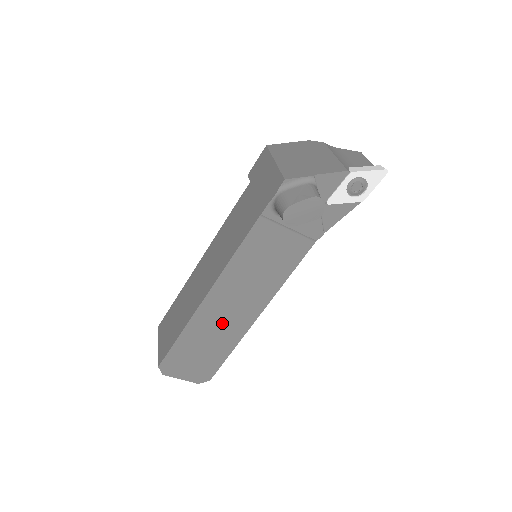
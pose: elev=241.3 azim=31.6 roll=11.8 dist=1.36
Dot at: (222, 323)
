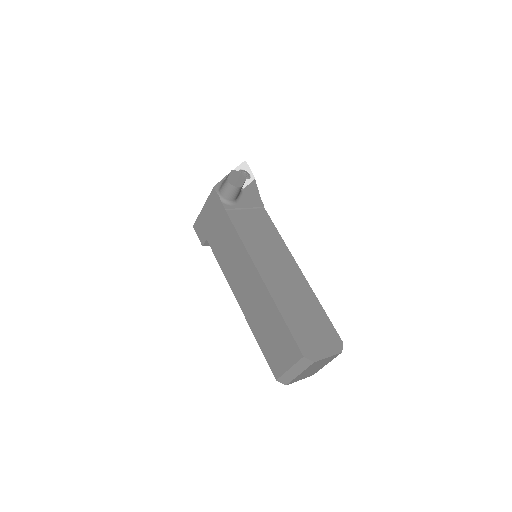
Dot at: (290, 288)
